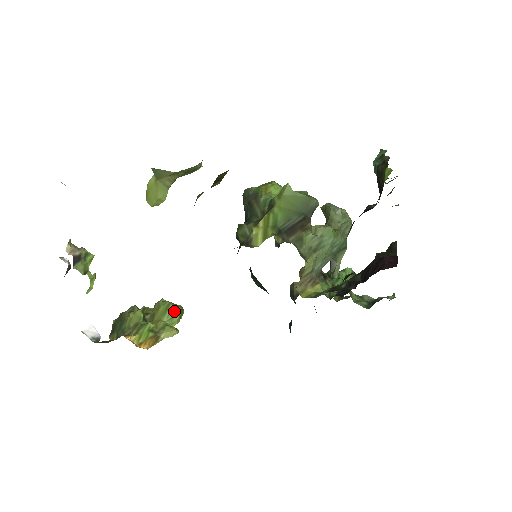
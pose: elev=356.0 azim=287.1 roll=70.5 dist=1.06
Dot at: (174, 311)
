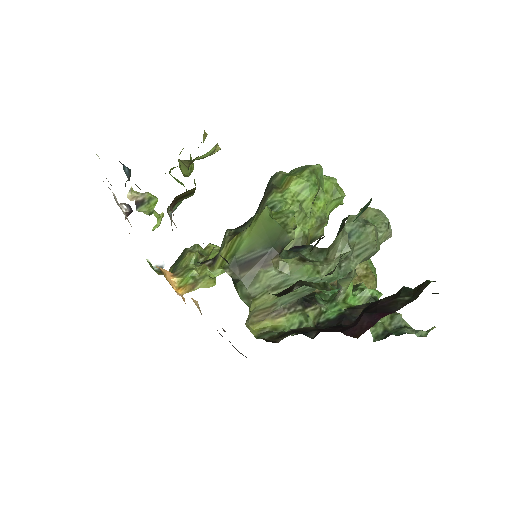
Dot at: occluded
